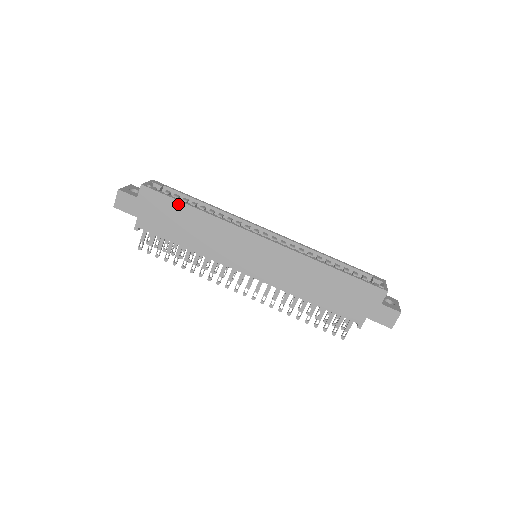
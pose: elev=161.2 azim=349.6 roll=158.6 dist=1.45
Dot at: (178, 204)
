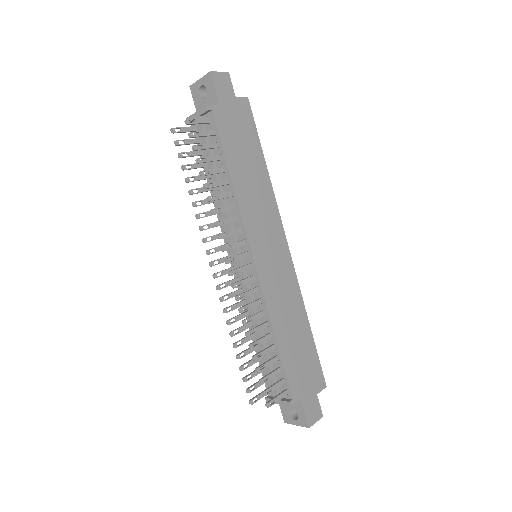
Dot at: (258, 145)
